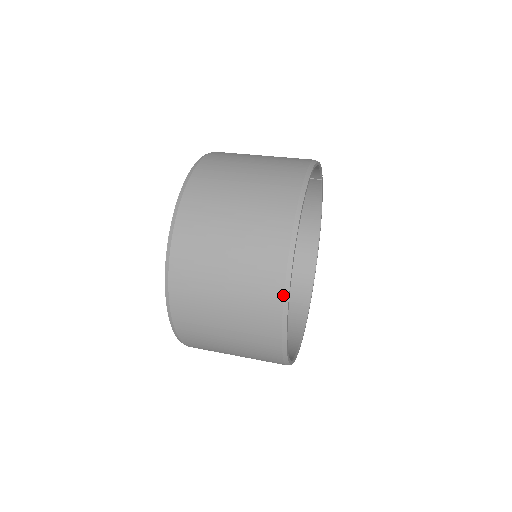
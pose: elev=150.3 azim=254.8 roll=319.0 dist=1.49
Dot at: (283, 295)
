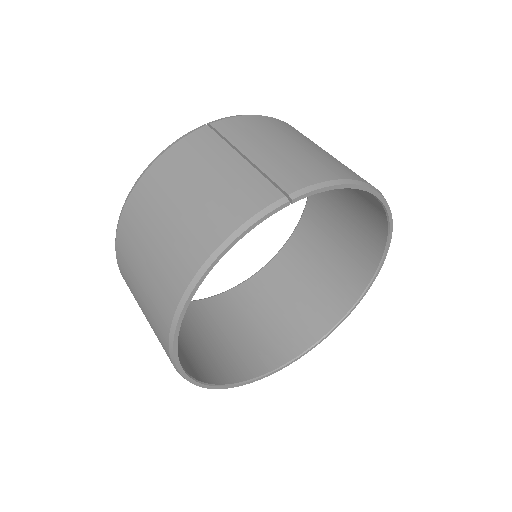
Dot at: occluded
